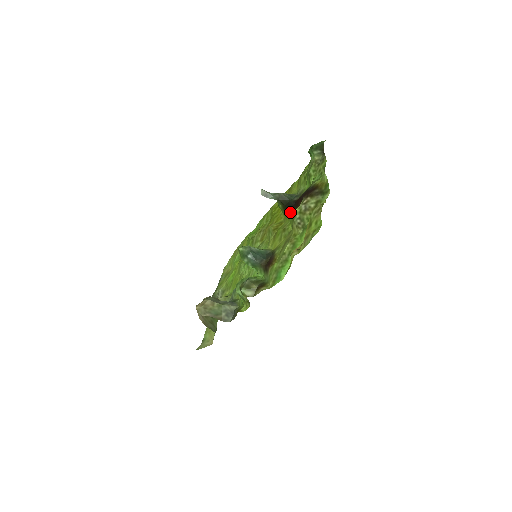
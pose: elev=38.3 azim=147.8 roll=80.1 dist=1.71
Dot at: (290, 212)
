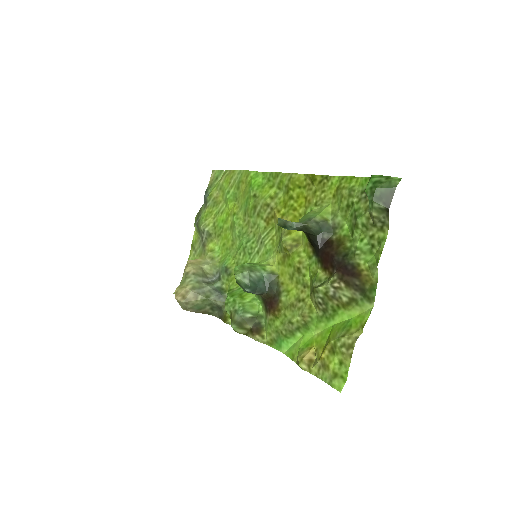
Dot at: (313, 247)
